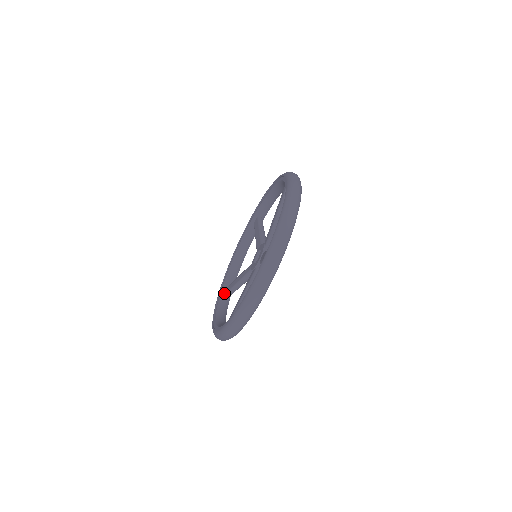
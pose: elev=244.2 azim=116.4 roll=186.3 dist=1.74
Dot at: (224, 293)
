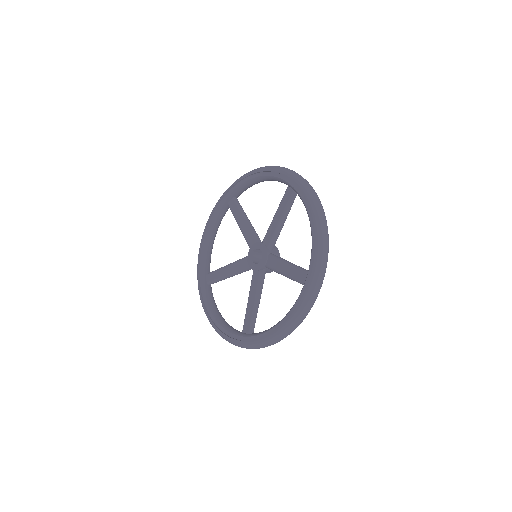
Dot at: (206, 281)
